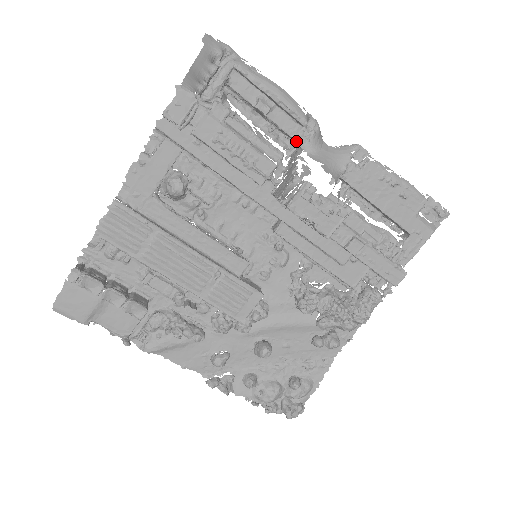
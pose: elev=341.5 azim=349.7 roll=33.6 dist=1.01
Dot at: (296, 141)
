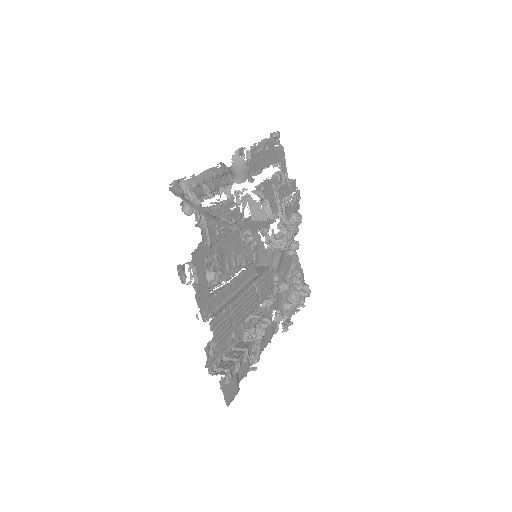
Dot at: (227, 184)
